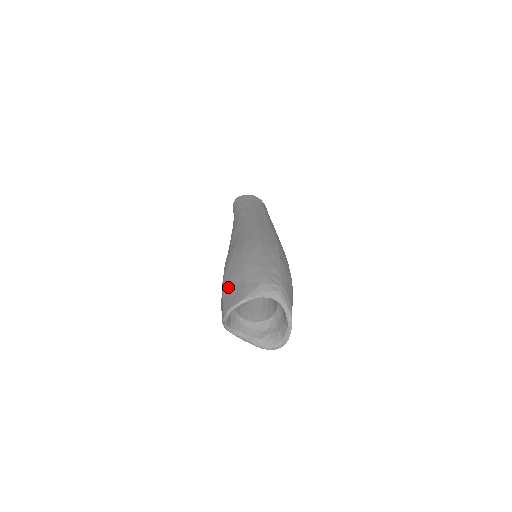
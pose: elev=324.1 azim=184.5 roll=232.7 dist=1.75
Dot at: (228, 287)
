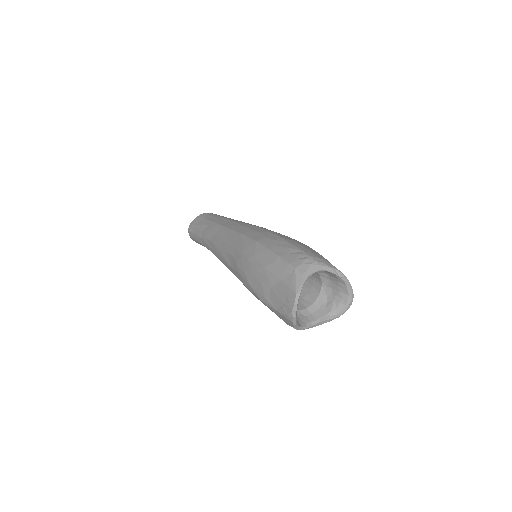
Dot at: (270, 298)
